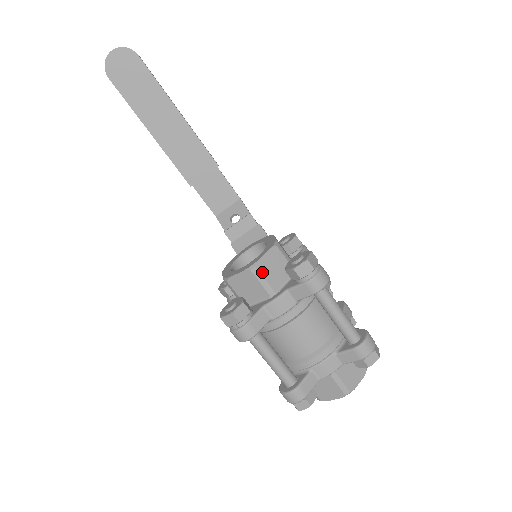
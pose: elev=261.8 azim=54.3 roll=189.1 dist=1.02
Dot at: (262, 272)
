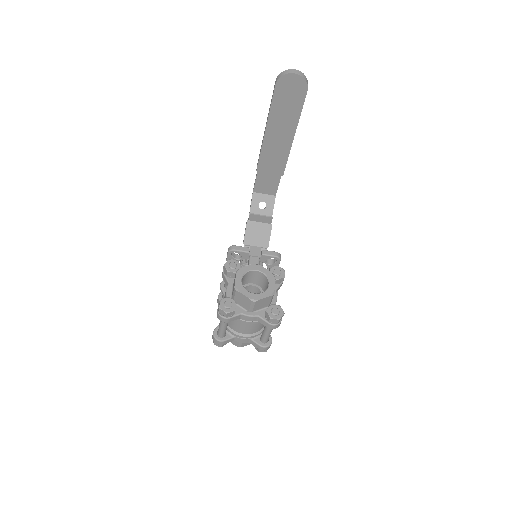
Dot at: (256, 304)
